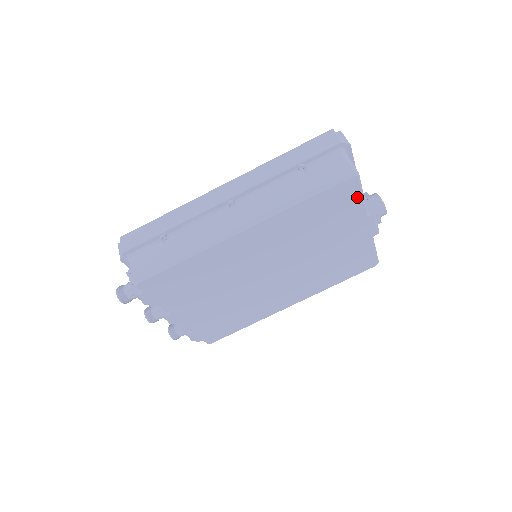
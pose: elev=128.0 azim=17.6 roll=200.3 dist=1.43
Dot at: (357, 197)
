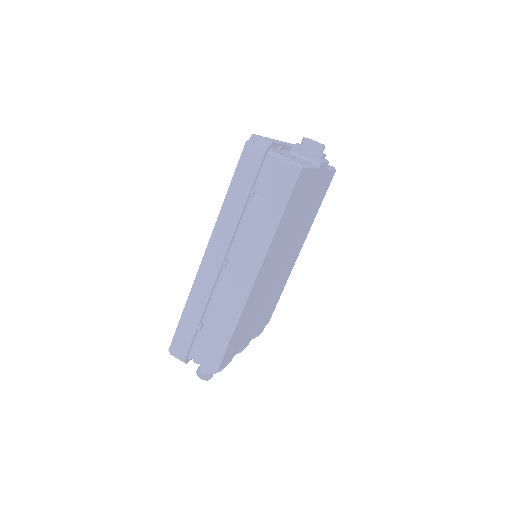
Dot at: (308, 173)
